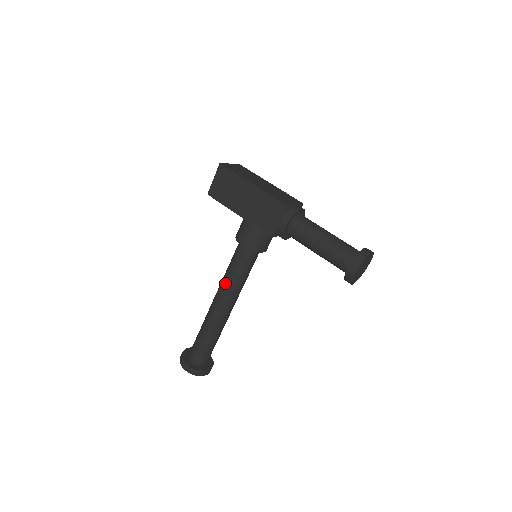
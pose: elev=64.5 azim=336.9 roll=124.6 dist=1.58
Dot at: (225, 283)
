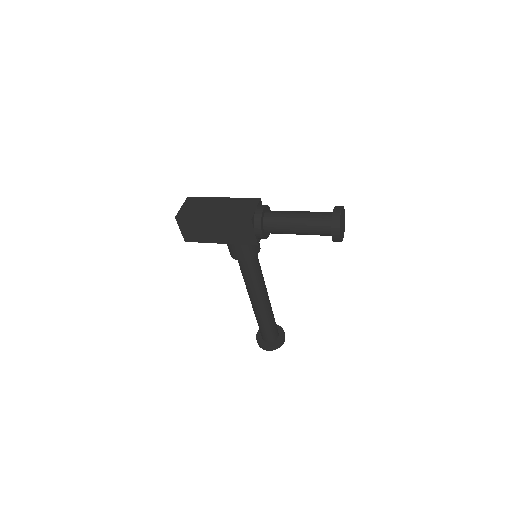
Dot at: (249, 287)
